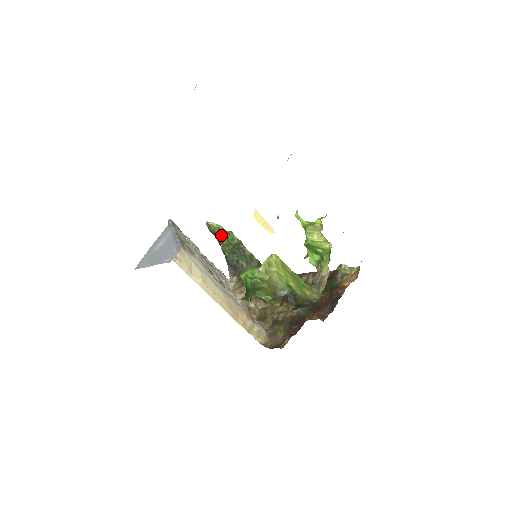
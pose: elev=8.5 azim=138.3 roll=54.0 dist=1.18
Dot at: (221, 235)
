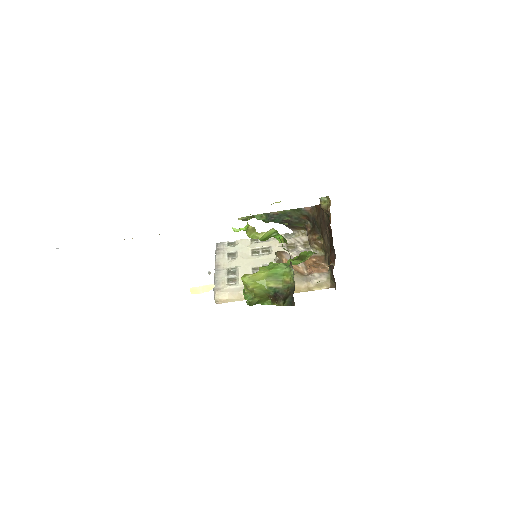
Dot at: occluded
